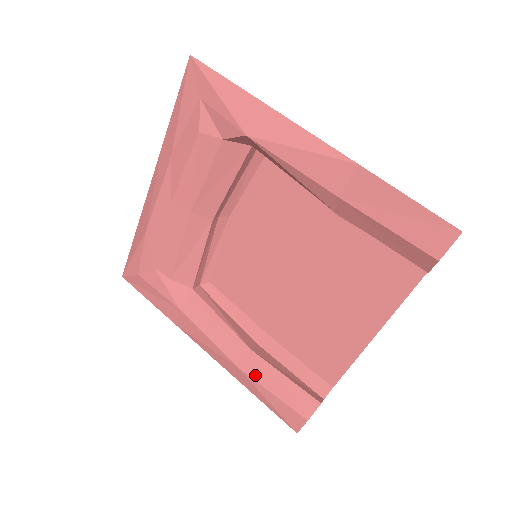
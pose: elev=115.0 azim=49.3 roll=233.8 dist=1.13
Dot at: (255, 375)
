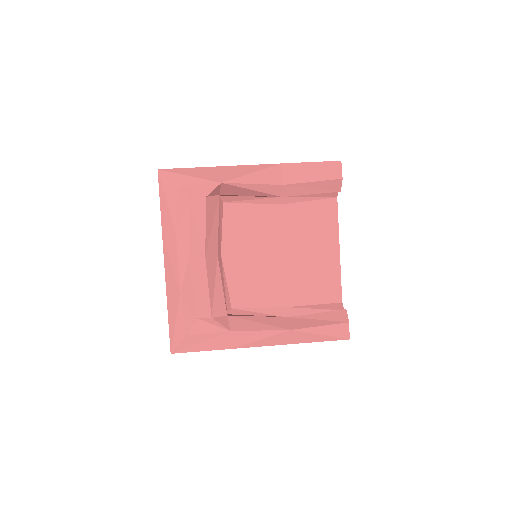
Dot at: (304, 326)
